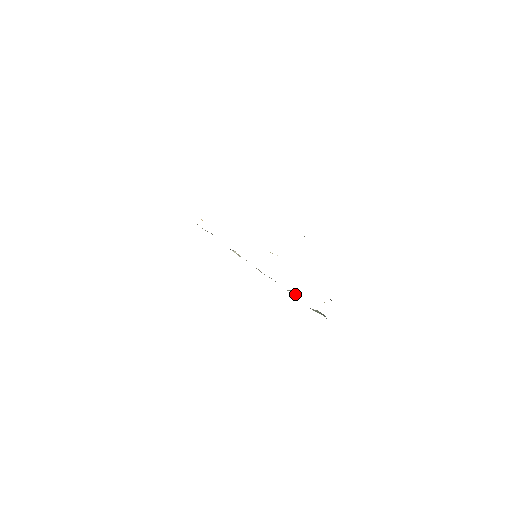
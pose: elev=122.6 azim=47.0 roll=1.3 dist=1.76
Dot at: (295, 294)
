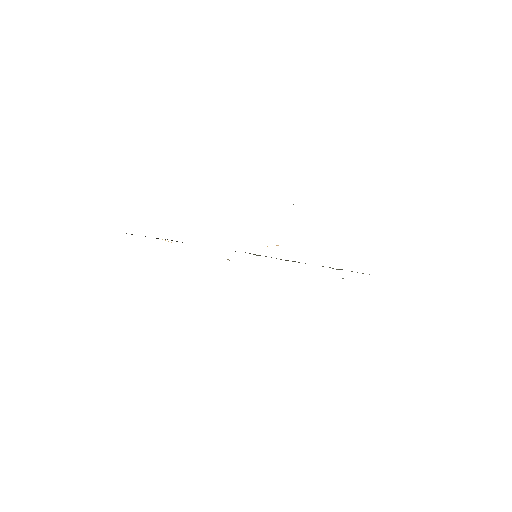
Dot at: occluded
